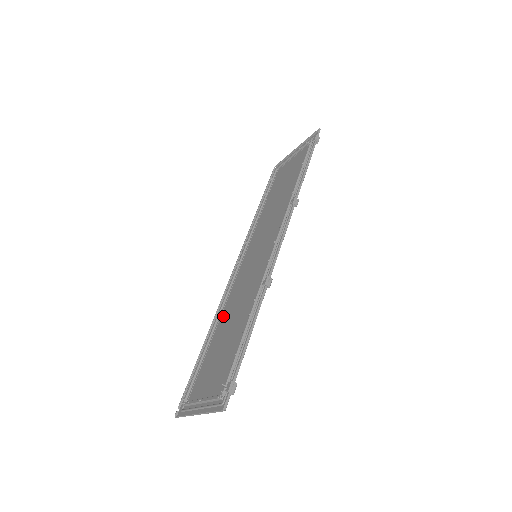
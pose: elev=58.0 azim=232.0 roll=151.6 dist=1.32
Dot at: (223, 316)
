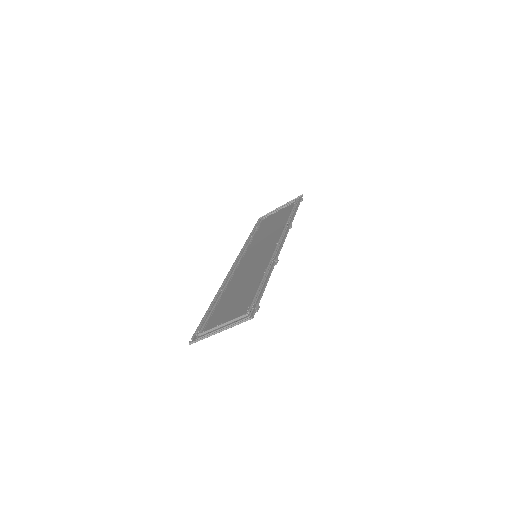
Dot at: (229, 288)
